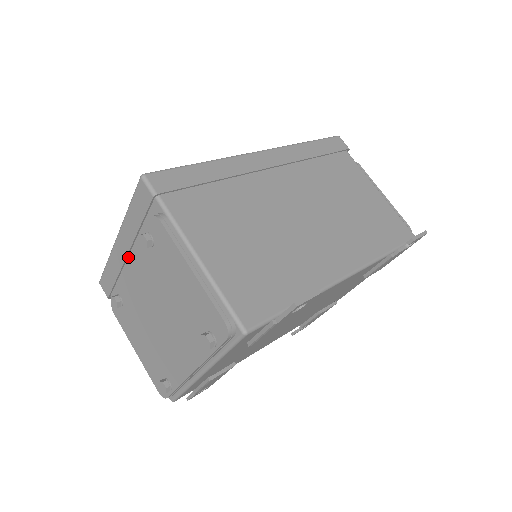
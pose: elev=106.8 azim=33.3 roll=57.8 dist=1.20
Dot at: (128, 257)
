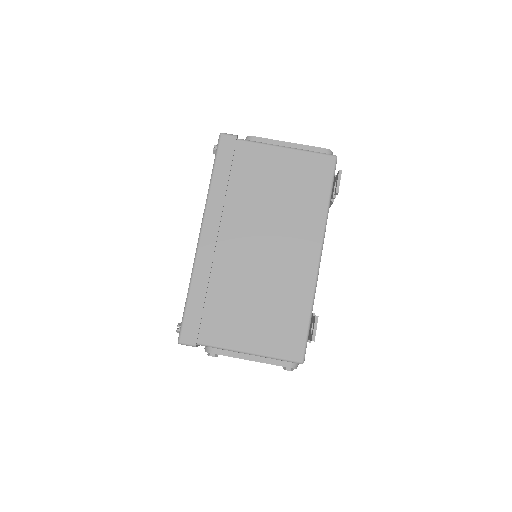
Dot at: occluded
